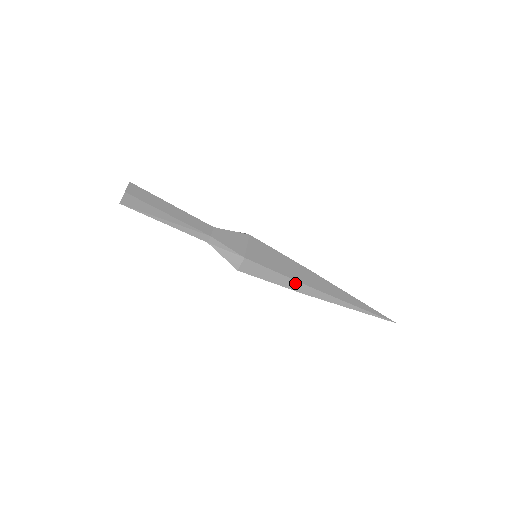
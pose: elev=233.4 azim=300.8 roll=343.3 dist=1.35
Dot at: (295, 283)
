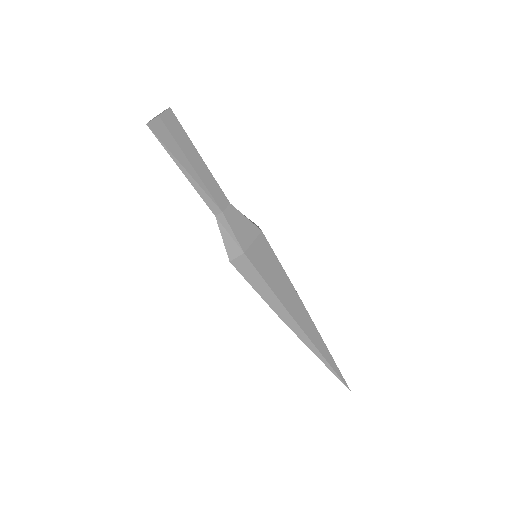
Dot at: (279, 304)
